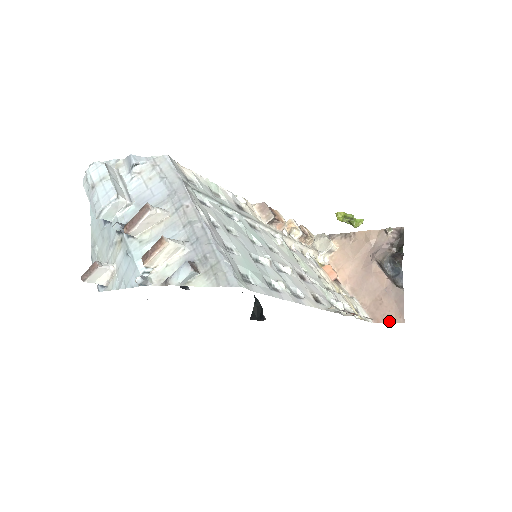
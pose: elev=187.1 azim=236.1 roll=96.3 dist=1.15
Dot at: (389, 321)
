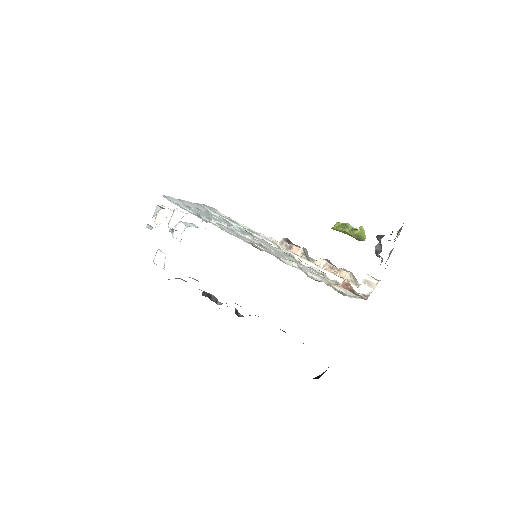
Dot at: occluded
